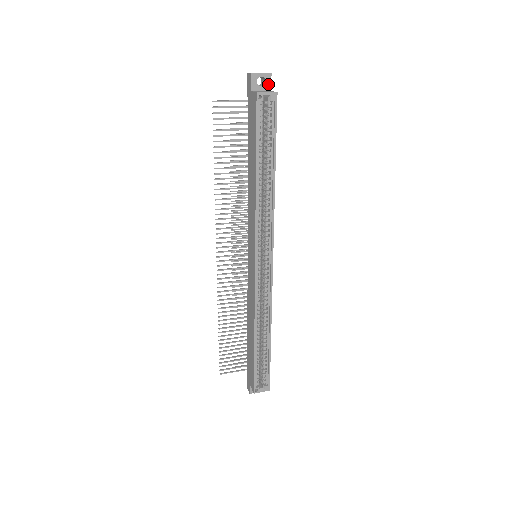
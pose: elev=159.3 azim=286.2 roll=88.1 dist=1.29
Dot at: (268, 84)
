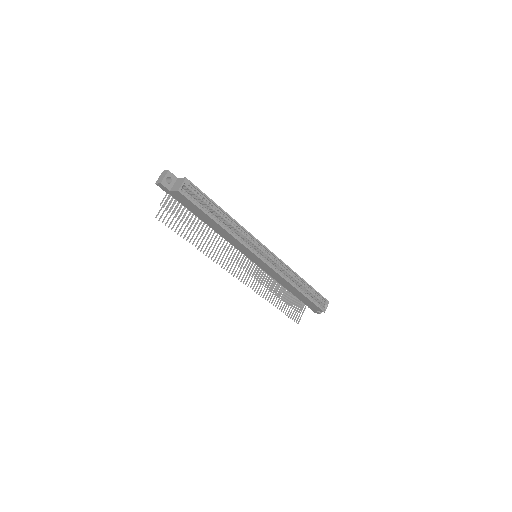
Dot at: (173, 177)
